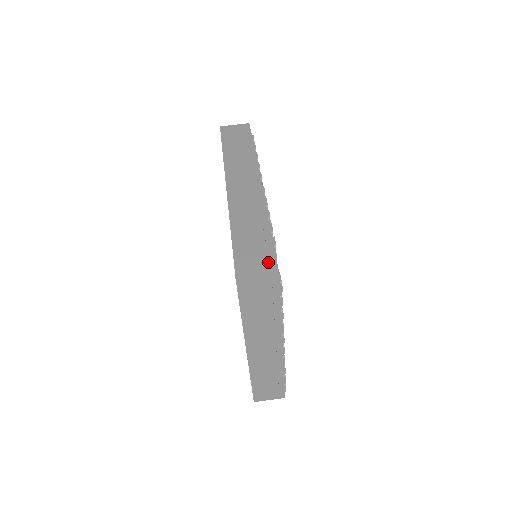
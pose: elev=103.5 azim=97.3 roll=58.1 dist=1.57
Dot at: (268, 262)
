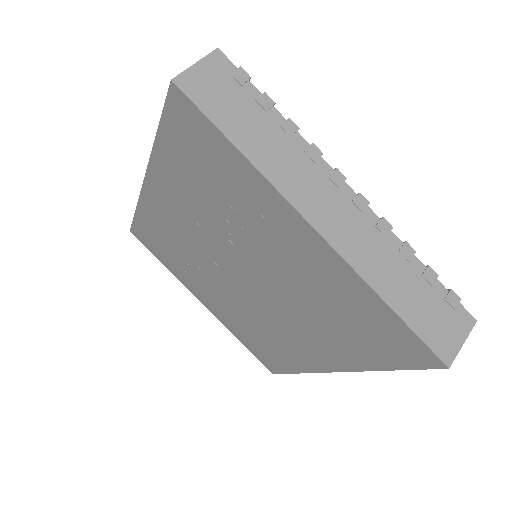
Dot at: occluded
